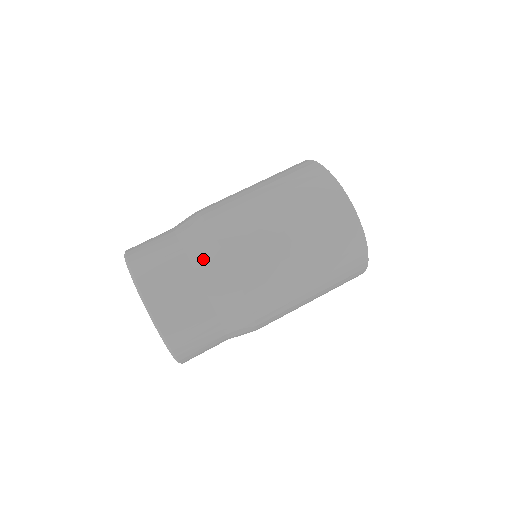
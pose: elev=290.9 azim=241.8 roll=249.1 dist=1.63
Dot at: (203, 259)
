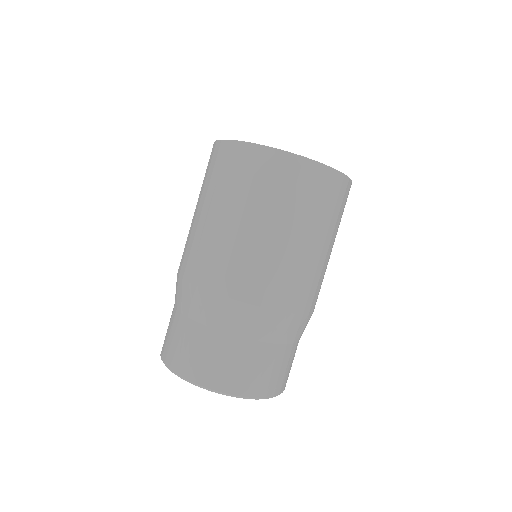
Dot at: (187, 304)
